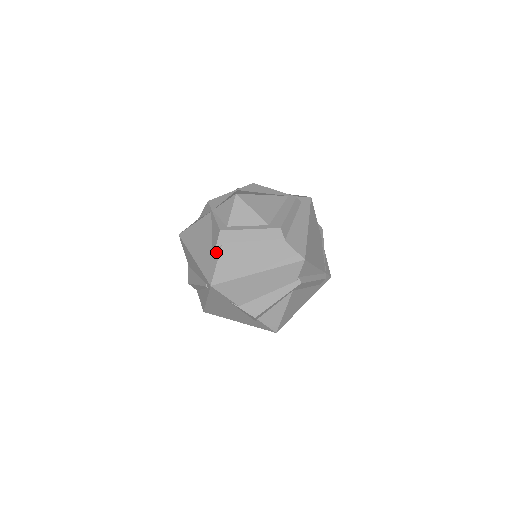
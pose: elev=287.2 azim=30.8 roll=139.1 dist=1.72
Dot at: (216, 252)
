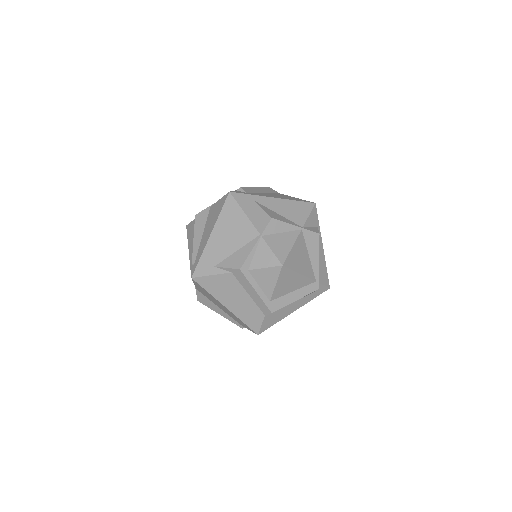
Dot at: (222, 268)
